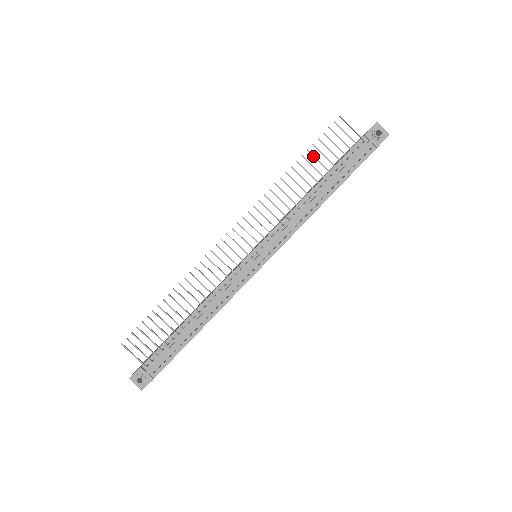
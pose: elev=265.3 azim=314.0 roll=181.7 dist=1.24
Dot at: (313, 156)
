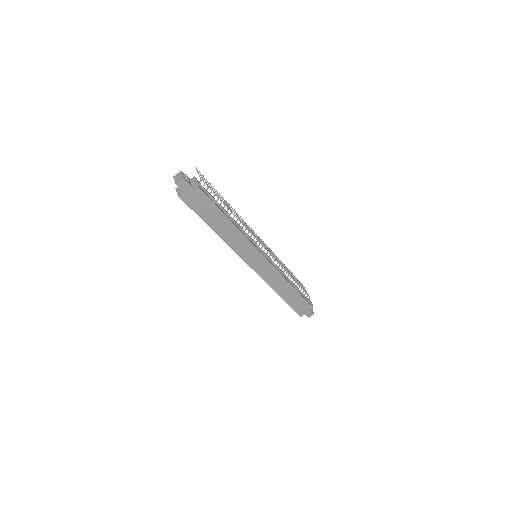
Dot at: (292, 274)
